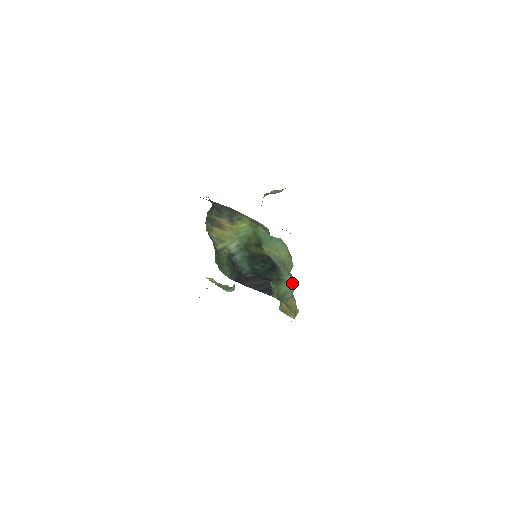
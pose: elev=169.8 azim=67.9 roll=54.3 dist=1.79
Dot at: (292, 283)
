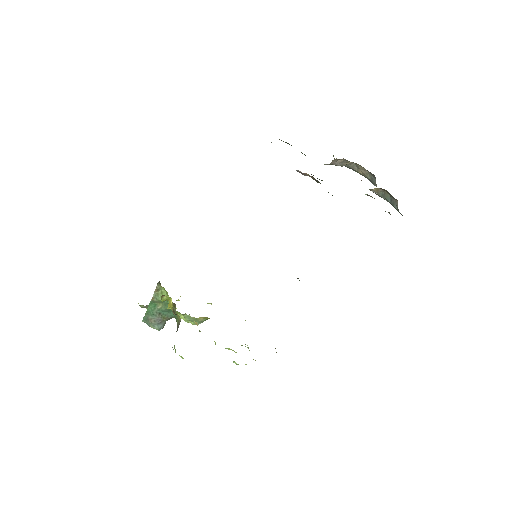
Dot at: occluded
